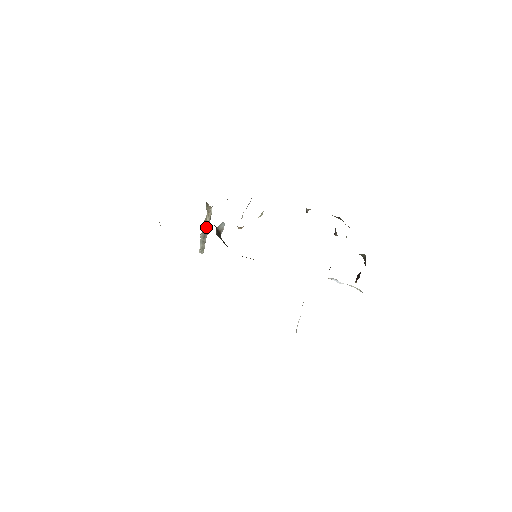
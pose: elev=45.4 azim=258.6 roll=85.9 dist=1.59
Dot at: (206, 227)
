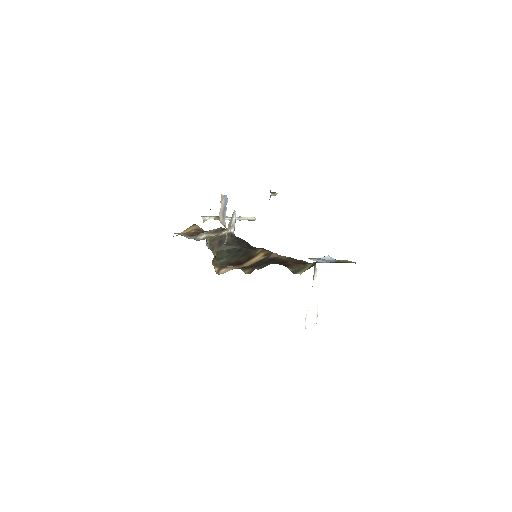
Dot at: (226, 219)
